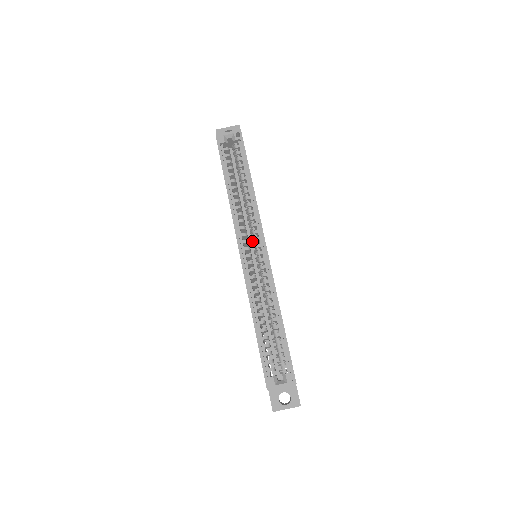
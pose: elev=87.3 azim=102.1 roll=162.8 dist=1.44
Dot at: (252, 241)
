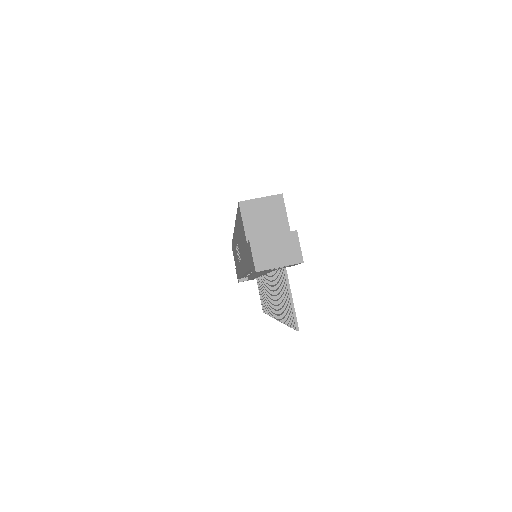
Dot at: occluded
